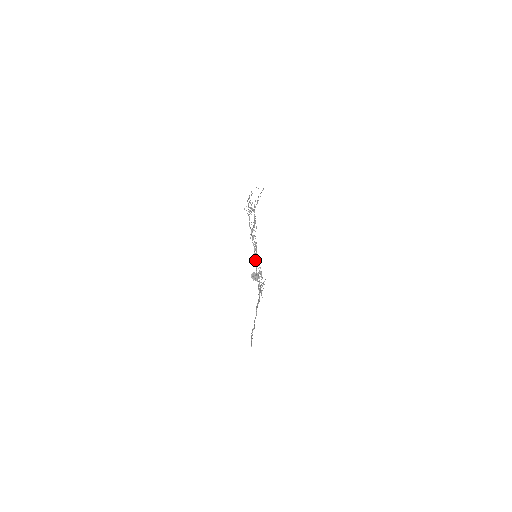
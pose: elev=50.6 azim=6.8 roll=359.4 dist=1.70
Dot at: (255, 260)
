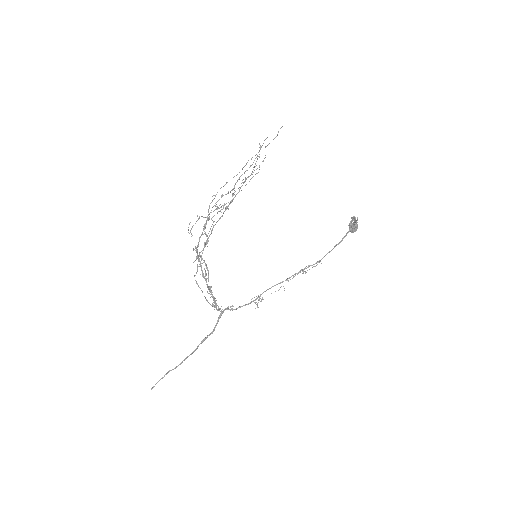
Dot at: (208, 289)
